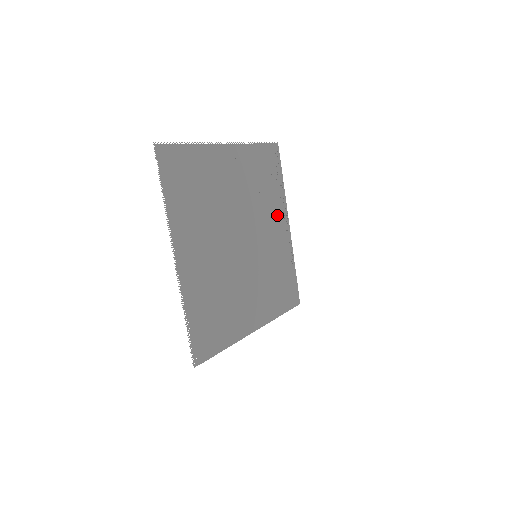
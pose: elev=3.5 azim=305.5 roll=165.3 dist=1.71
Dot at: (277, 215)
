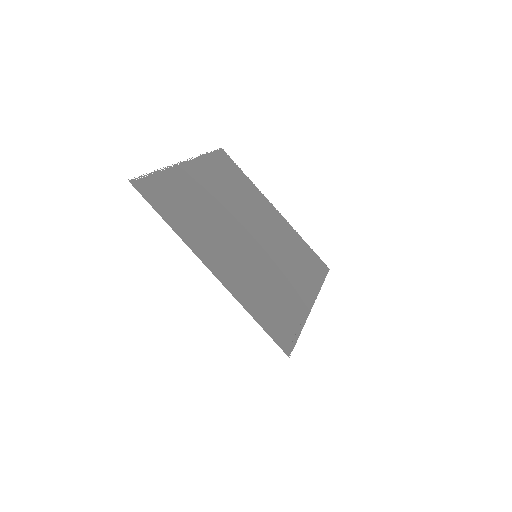
Dot at: (301, 282)
